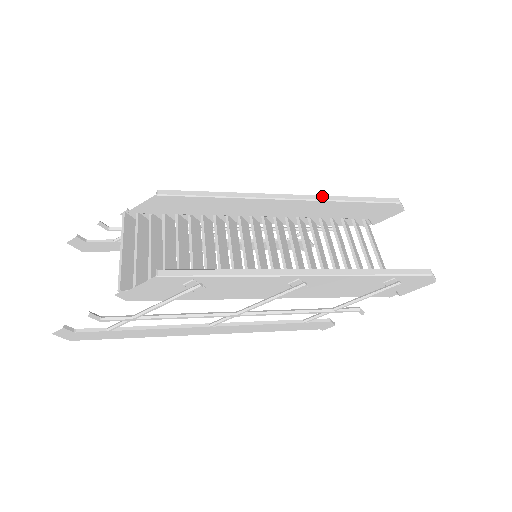
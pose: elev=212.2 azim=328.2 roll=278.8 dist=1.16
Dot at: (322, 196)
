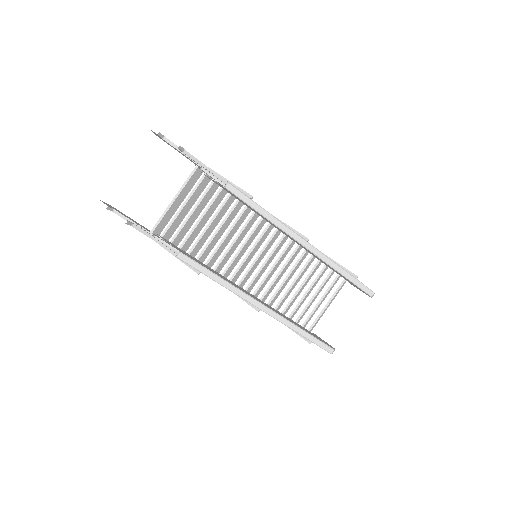
Dot at: (330, 260)
